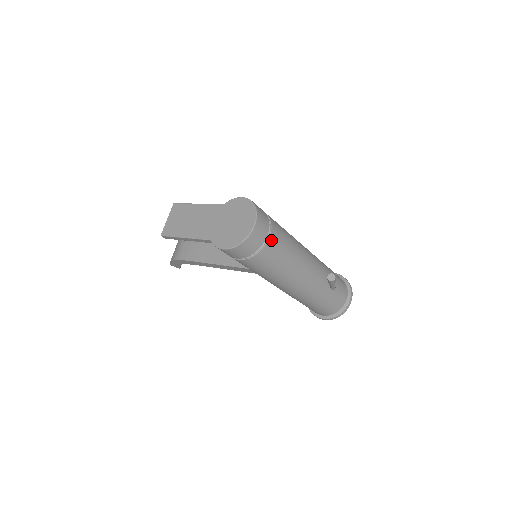
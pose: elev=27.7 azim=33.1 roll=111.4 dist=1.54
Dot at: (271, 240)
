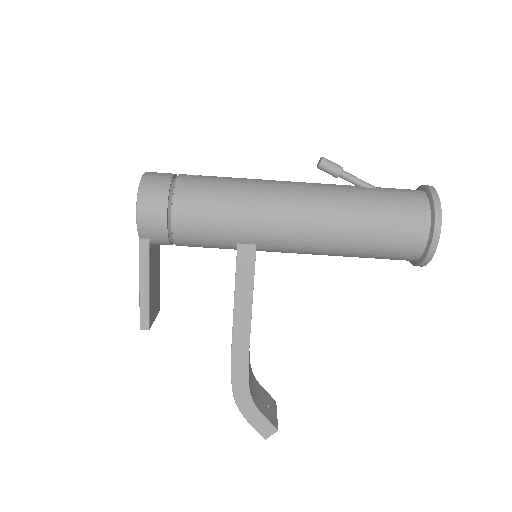
Dot at: (184, 176)
